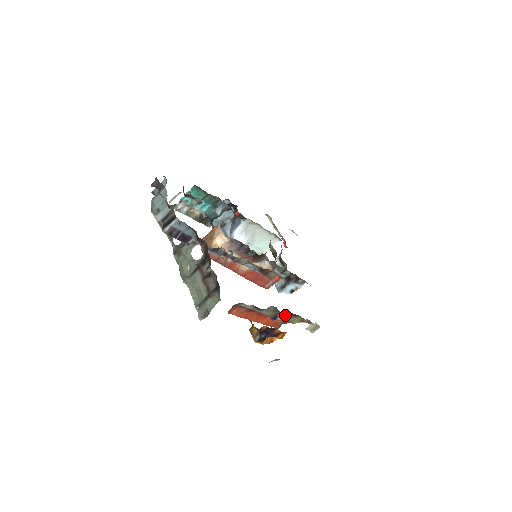
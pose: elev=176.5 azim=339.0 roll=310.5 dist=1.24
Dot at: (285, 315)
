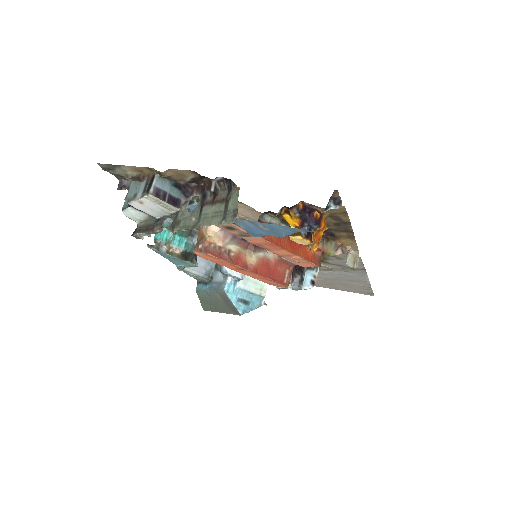
Dot at: occluded
